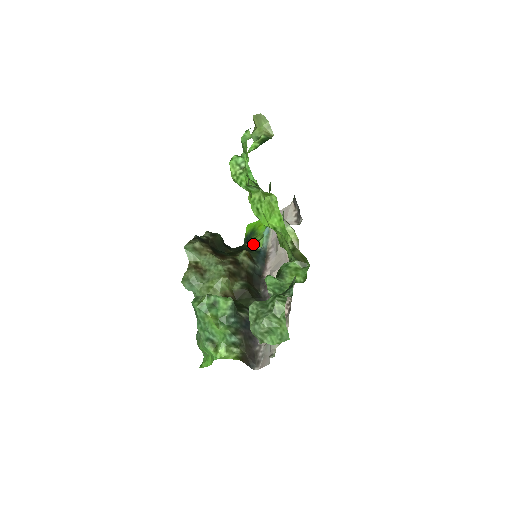
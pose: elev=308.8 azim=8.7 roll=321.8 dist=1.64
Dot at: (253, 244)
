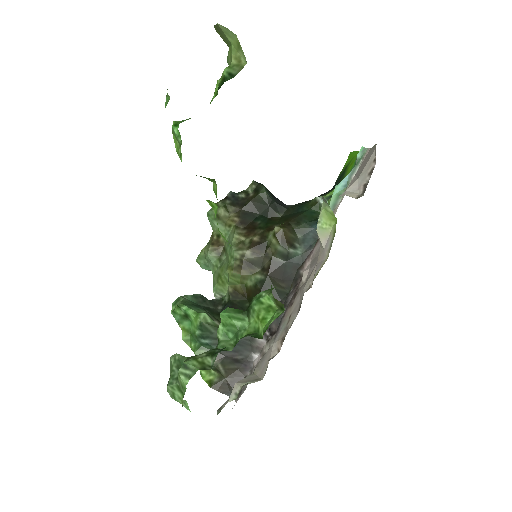
Dot at: (319, 203)
